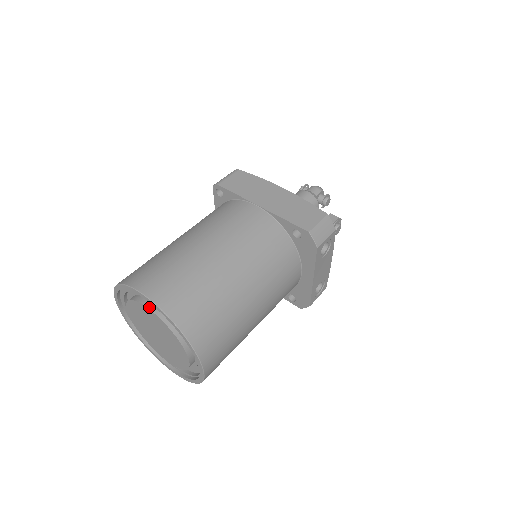
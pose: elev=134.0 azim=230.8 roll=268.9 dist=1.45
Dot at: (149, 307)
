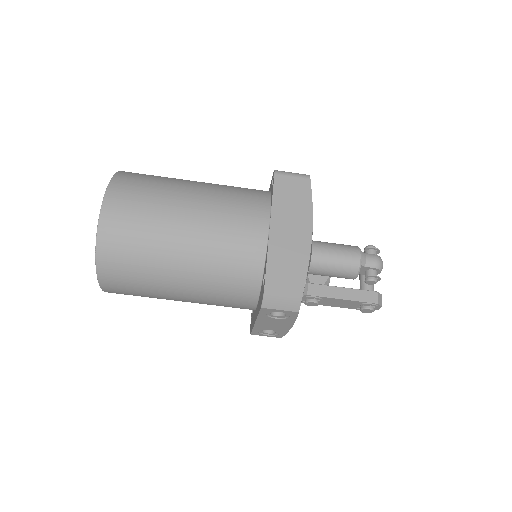
Dot at: occluded
